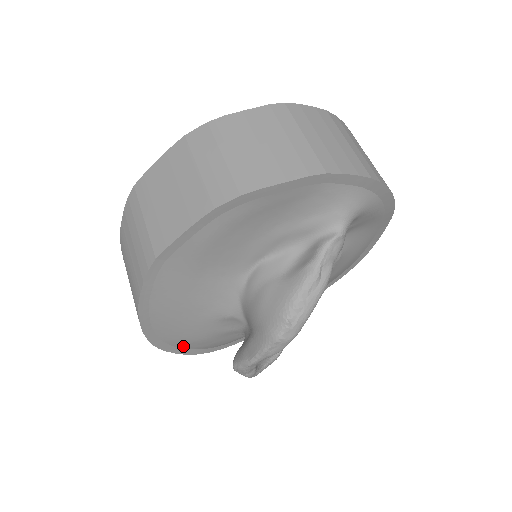
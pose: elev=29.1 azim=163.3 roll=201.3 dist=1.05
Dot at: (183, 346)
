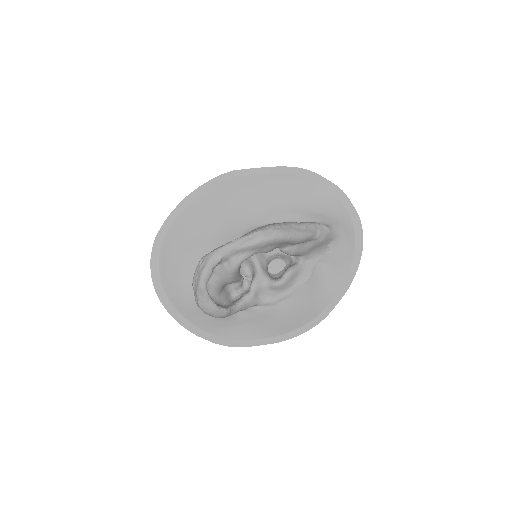
Dot at: (163, 265)
